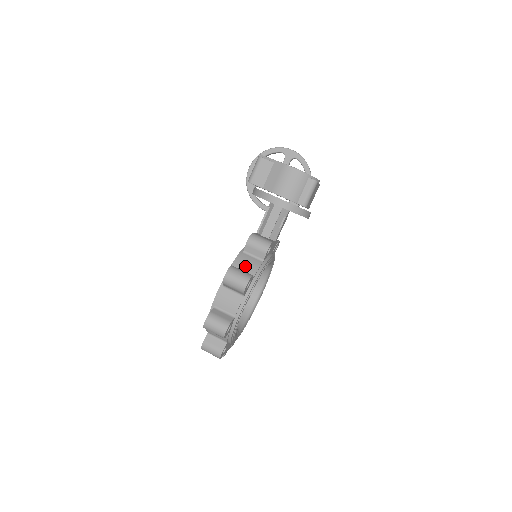
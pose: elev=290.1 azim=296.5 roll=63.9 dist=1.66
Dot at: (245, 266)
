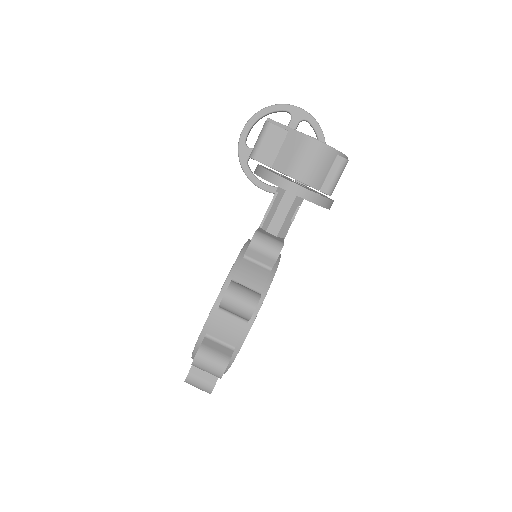
Dot at: (248, 278)
